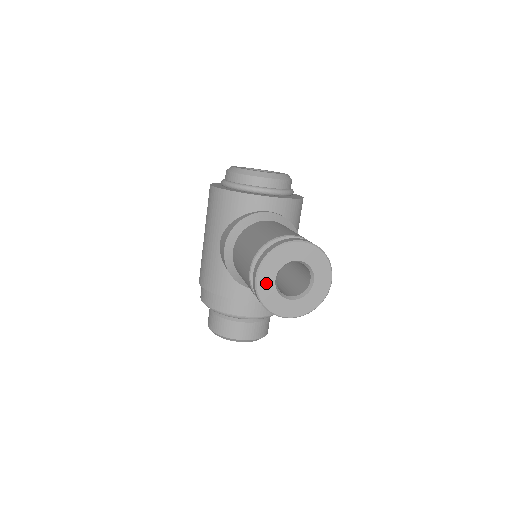
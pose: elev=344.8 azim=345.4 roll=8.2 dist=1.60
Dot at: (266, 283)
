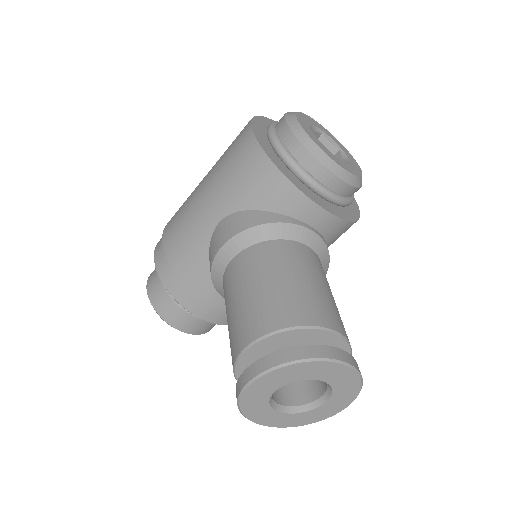
Dot at: (261, 389)
